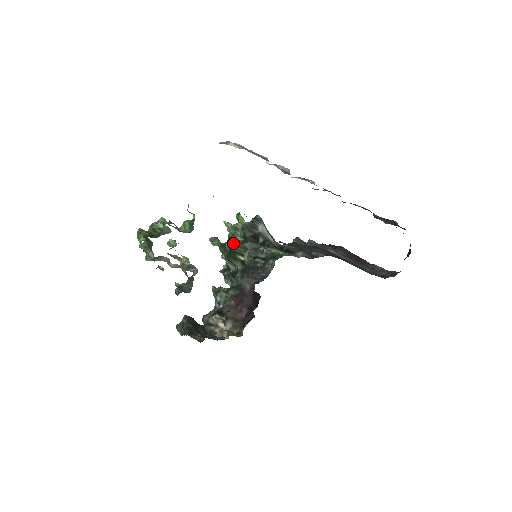
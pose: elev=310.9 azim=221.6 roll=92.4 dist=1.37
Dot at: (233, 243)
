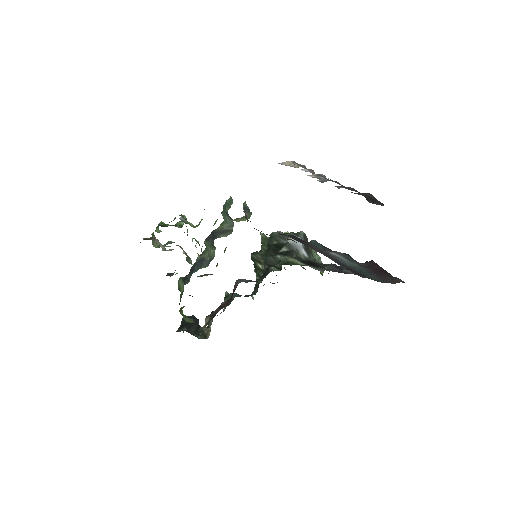
Dot at: occluded
